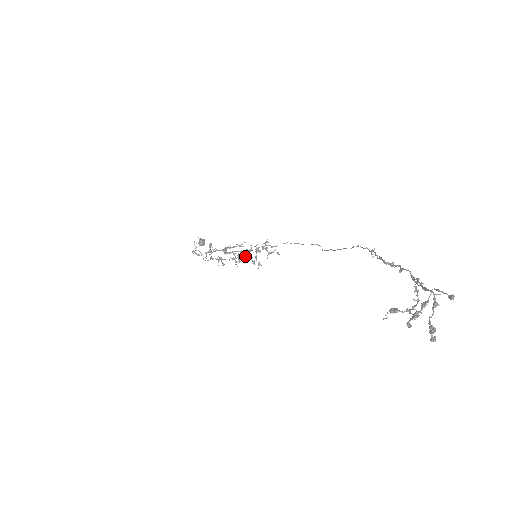
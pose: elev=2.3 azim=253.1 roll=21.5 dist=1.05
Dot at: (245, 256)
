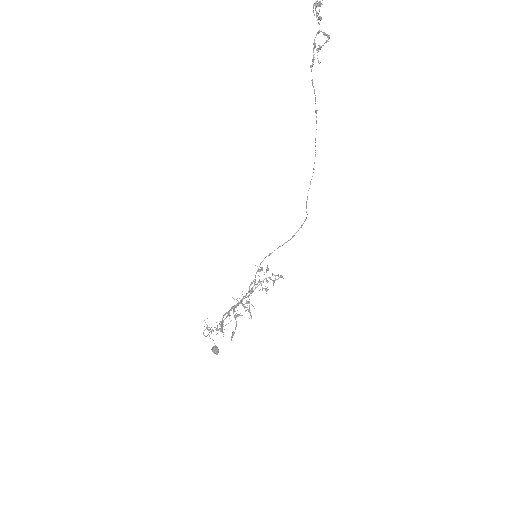
Dot at: (251, 288)
